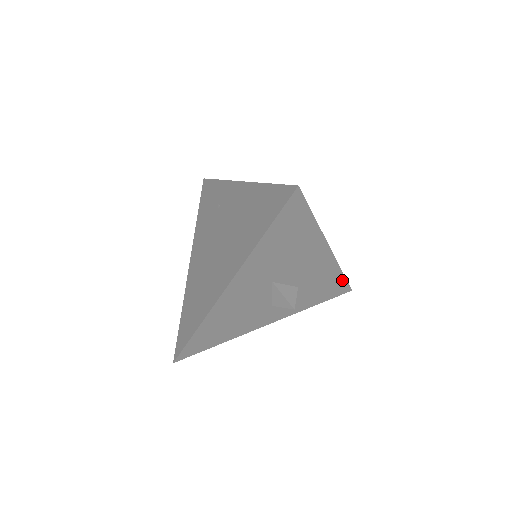
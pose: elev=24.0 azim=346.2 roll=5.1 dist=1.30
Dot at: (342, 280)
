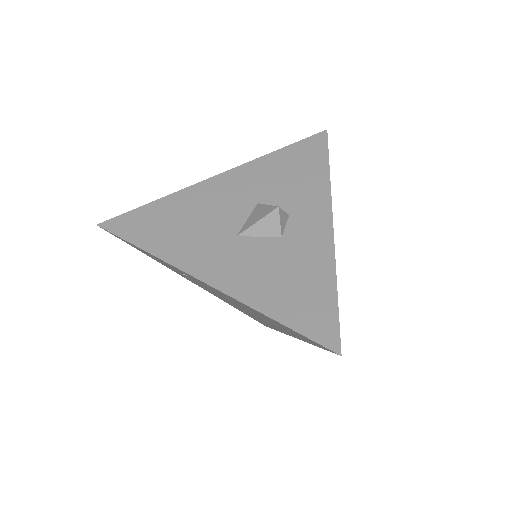
Dot at: (326, 161)
